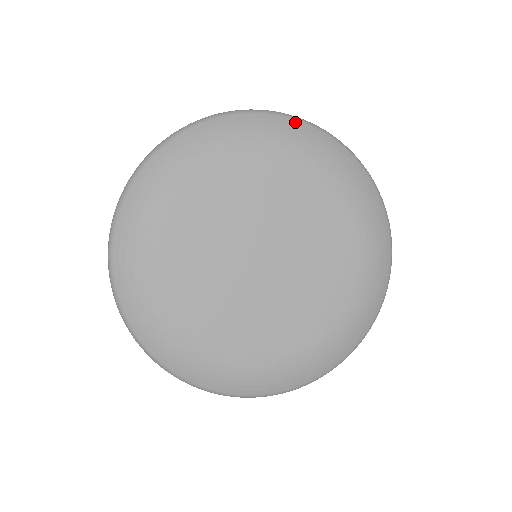
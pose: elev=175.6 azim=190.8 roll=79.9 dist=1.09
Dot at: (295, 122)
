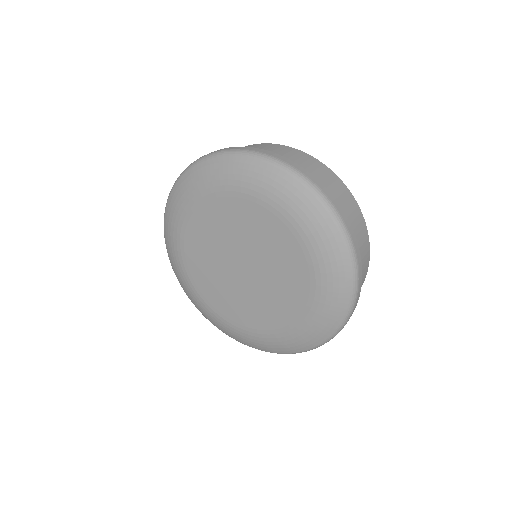
Dot at: (229, 158)
